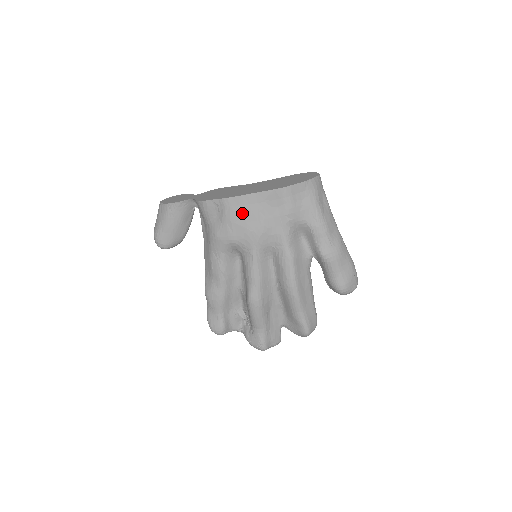
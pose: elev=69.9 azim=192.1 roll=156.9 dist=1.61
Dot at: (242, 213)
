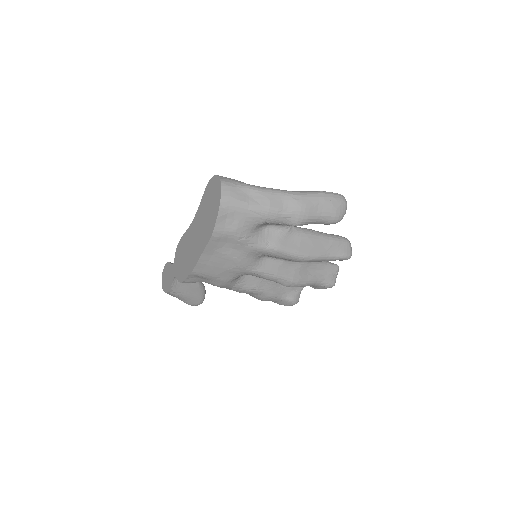
Dot at: (212, 268)
